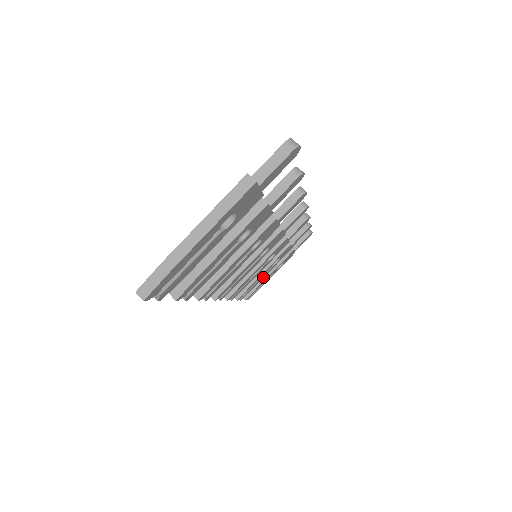
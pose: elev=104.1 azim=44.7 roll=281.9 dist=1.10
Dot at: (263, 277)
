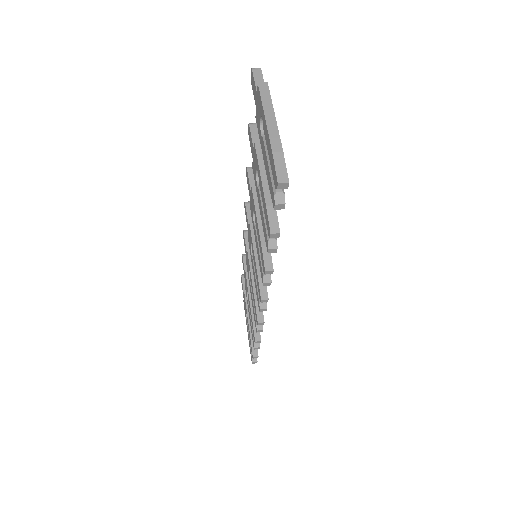
Dot at: occluded
